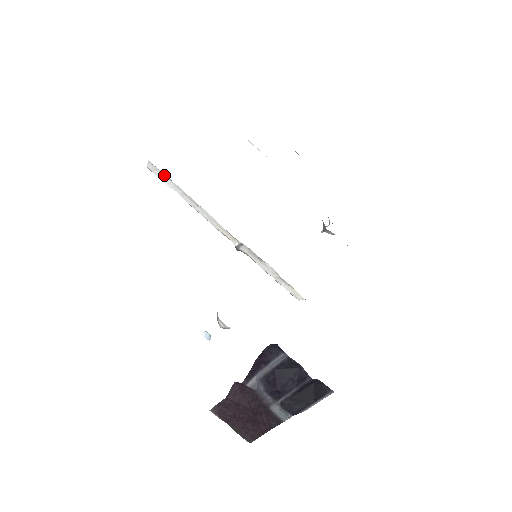
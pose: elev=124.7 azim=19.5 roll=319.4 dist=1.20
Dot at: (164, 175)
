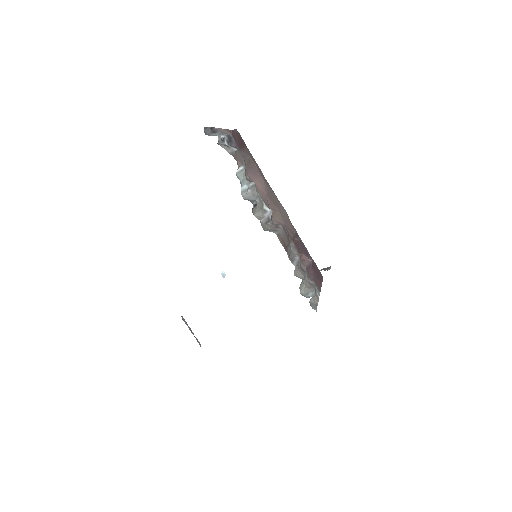
Dot at: occluded
